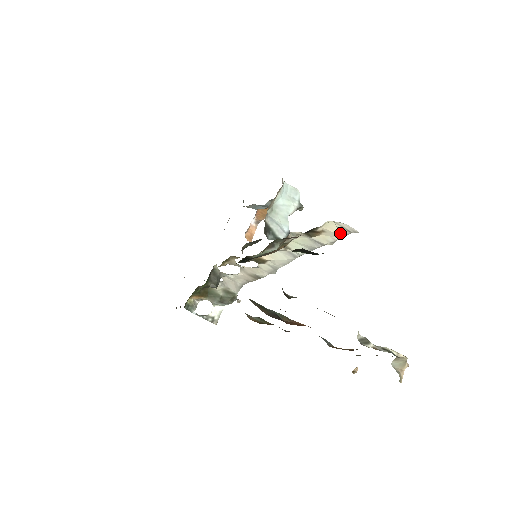
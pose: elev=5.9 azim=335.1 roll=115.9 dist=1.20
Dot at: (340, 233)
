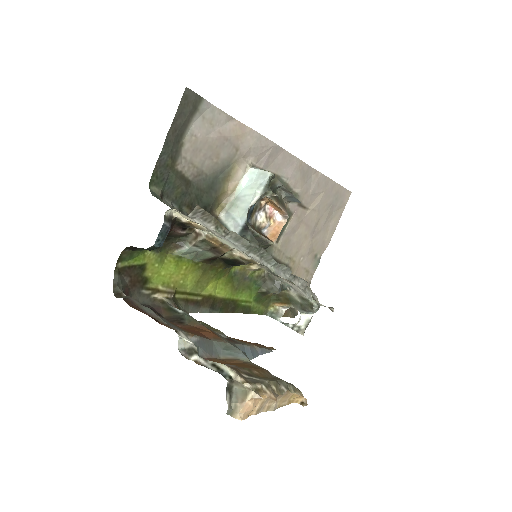
Dot at: (194, 220)
